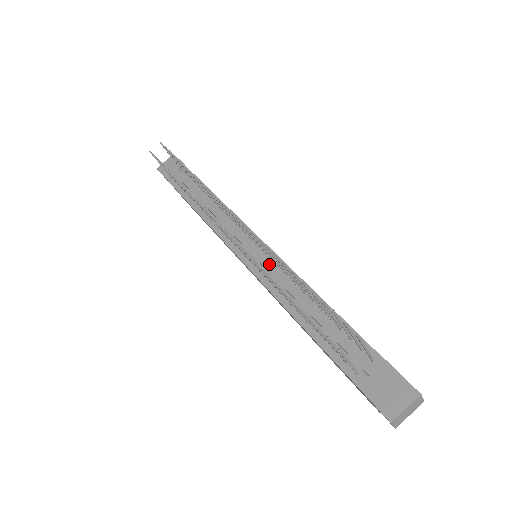
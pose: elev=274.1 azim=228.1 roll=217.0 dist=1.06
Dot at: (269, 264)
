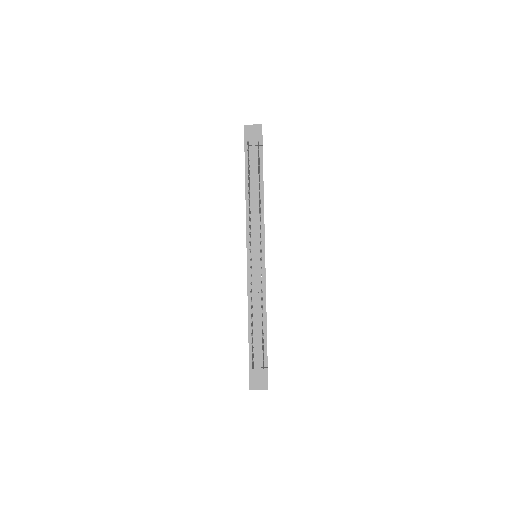
Dot at: (258, 277)
